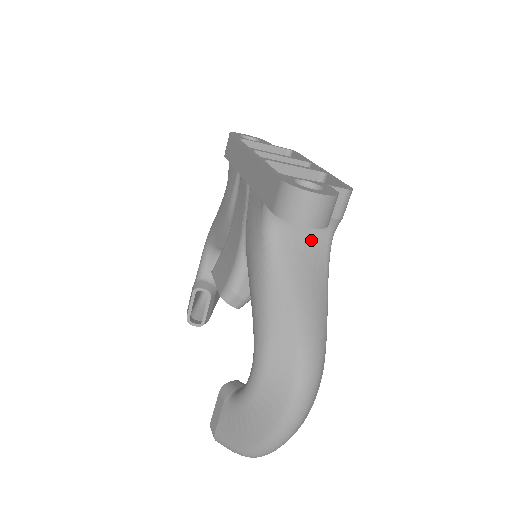
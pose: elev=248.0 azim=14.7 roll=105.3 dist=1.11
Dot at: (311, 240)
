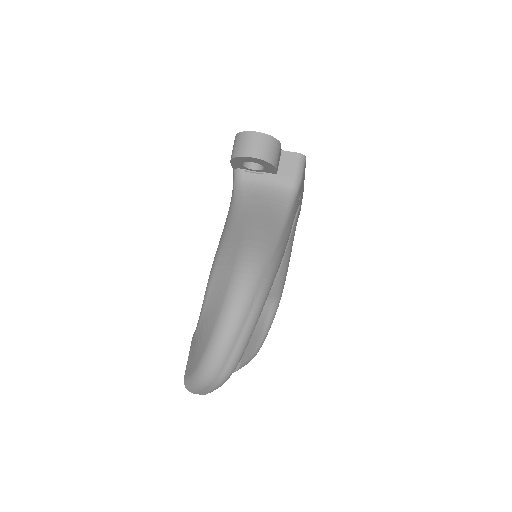
Dot at: (271, 193)
